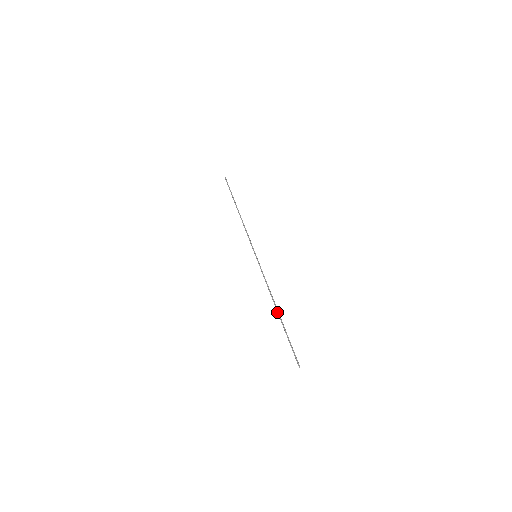
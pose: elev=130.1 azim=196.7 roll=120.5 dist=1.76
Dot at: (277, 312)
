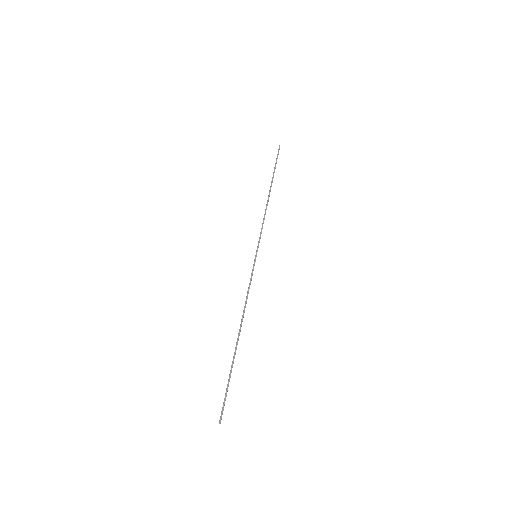
Dot at: (237, 338)
